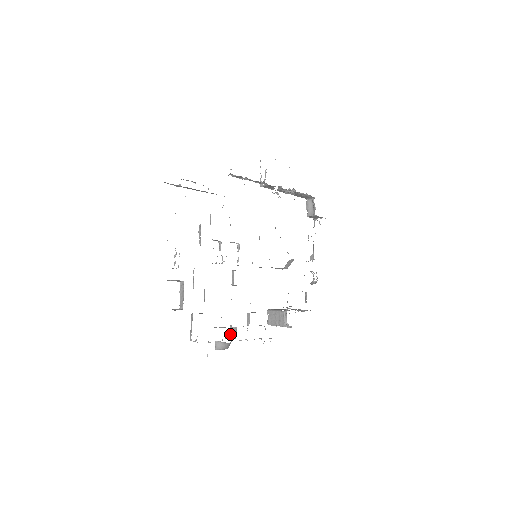
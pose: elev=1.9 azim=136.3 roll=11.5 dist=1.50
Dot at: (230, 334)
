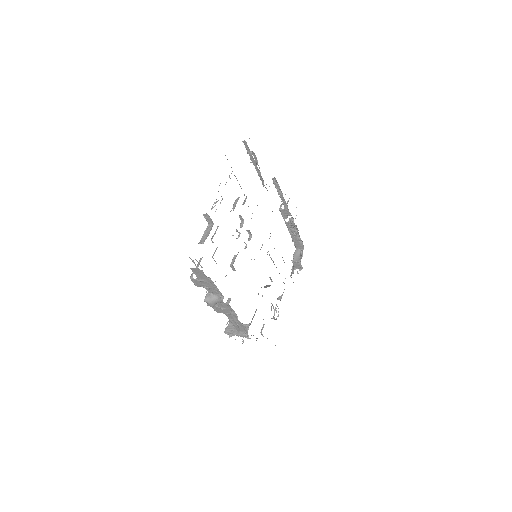
Dot at: occluded
